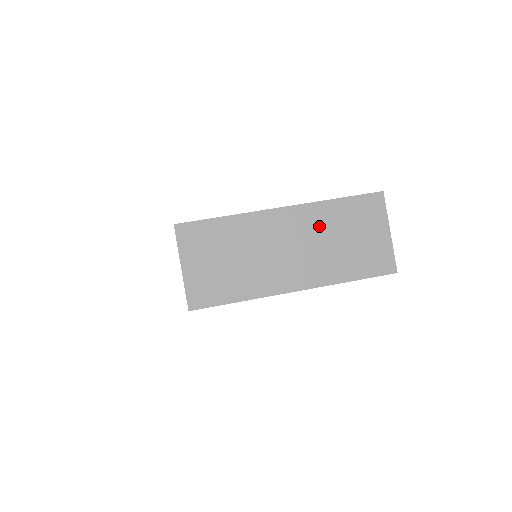
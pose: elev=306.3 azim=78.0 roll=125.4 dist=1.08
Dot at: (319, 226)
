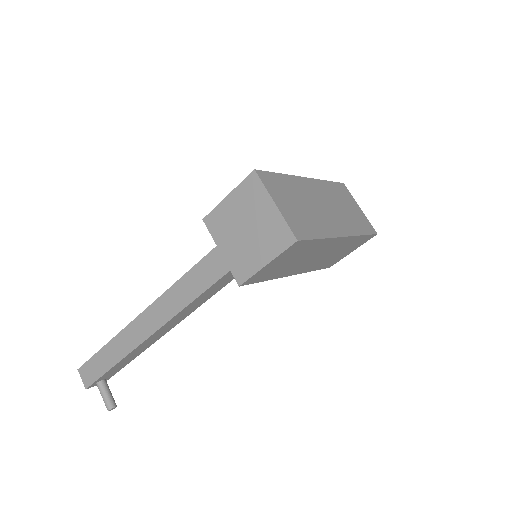
Dot at: (330, 195)
